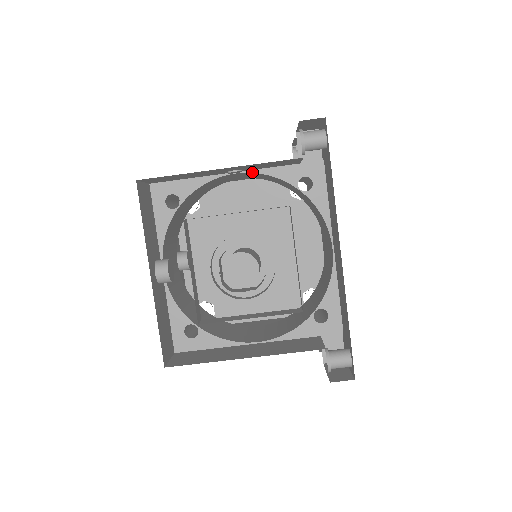
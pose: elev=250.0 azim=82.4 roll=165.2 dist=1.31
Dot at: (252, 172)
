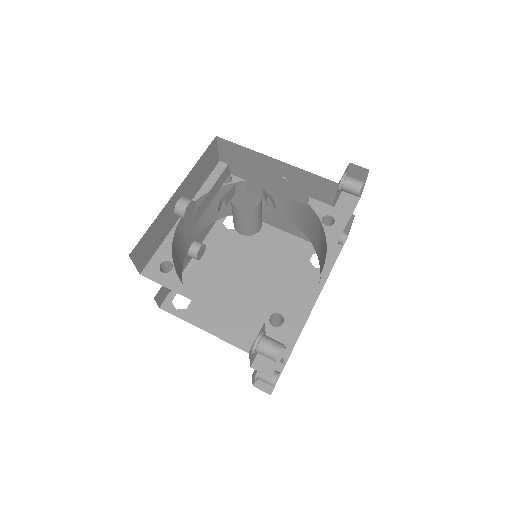
Dot at: occluded
